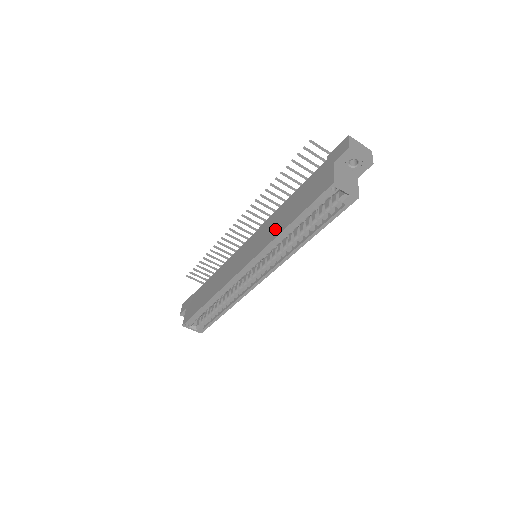
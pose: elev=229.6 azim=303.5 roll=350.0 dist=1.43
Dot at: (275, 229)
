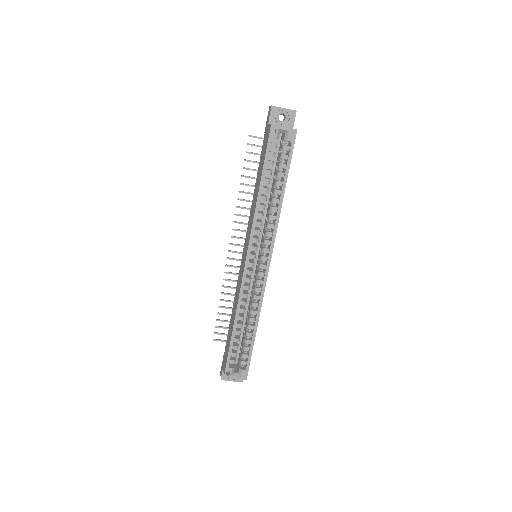
Dot at: (254, 206)
